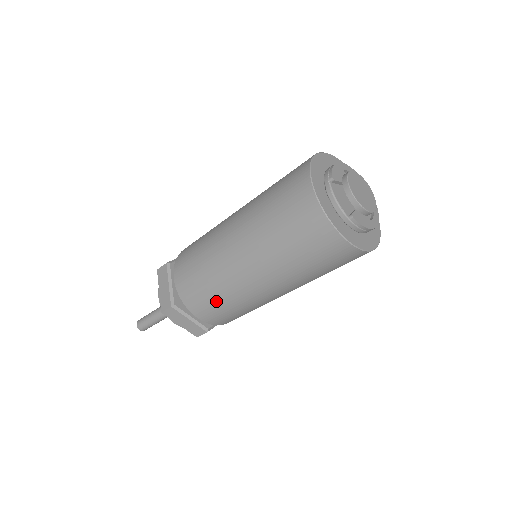
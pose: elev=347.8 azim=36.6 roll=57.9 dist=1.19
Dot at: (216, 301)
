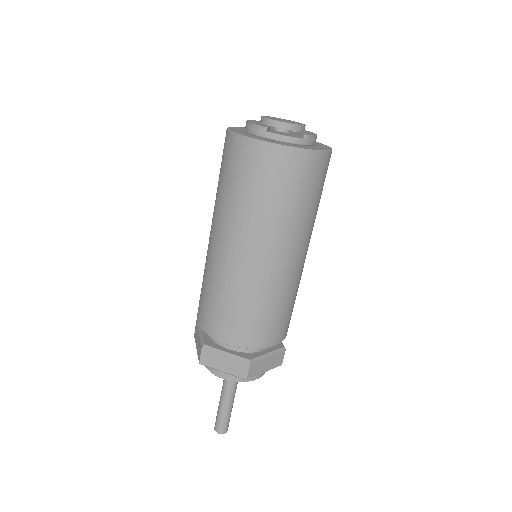
Dot at: (278, 312)
